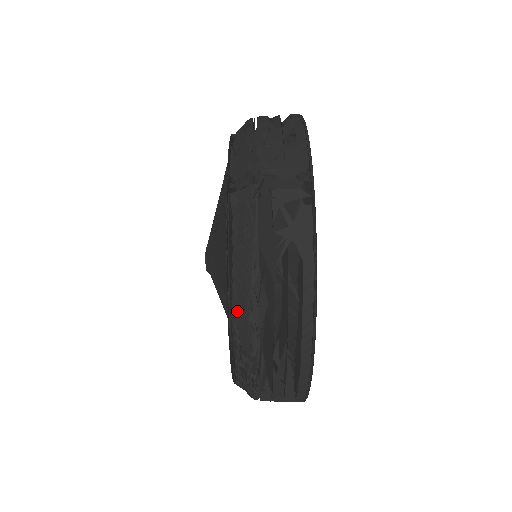
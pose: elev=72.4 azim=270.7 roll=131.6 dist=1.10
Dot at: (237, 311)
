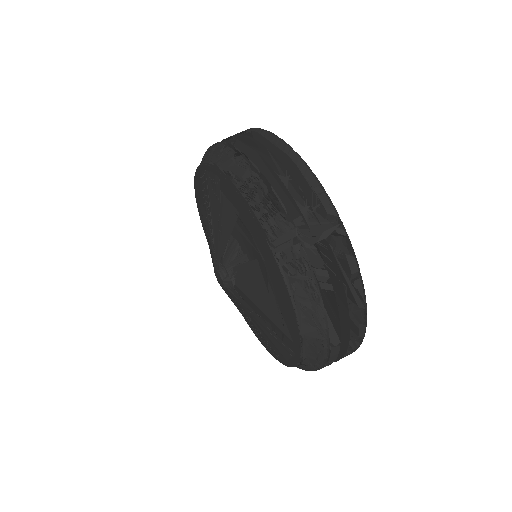
Dot at: (226, 167)
